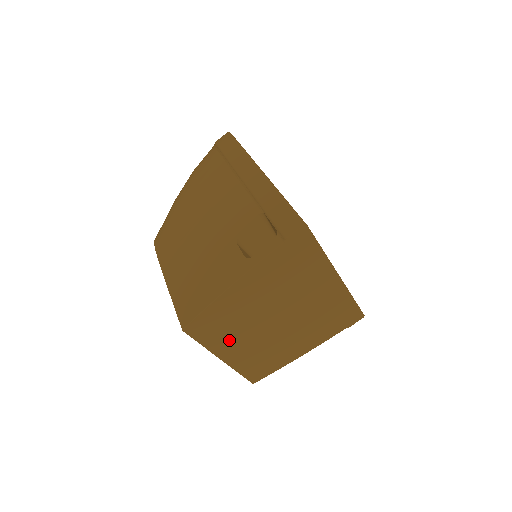
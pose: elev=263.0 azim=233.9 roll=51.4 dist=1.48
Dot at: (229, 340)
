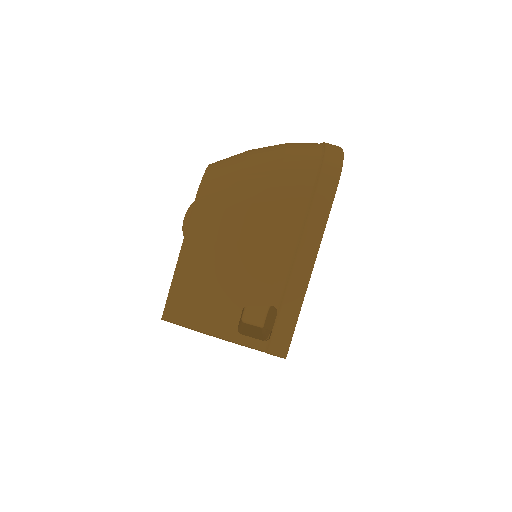
Dot at: occluded
